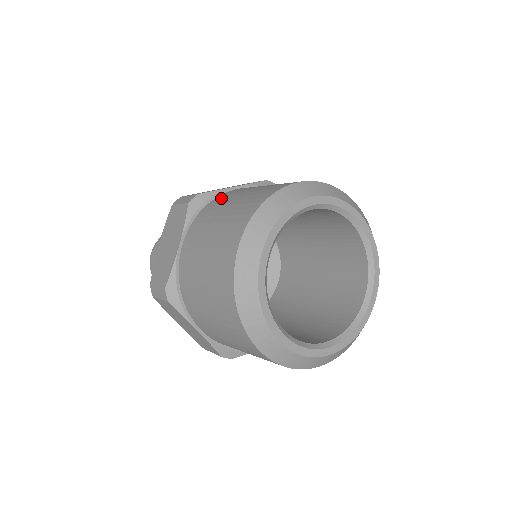
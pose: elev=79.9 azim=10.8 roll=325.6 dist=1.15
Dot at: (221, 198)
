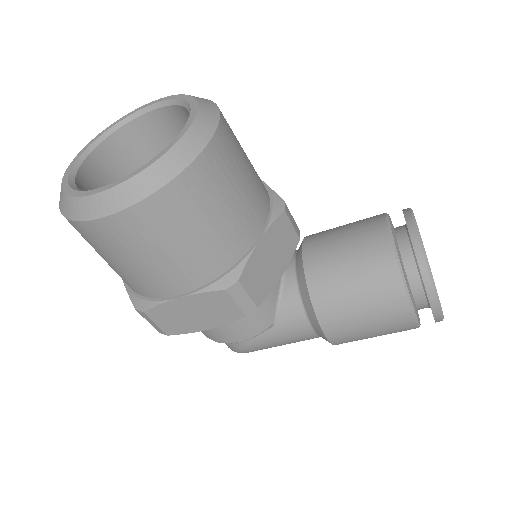
Dot at: occluded
